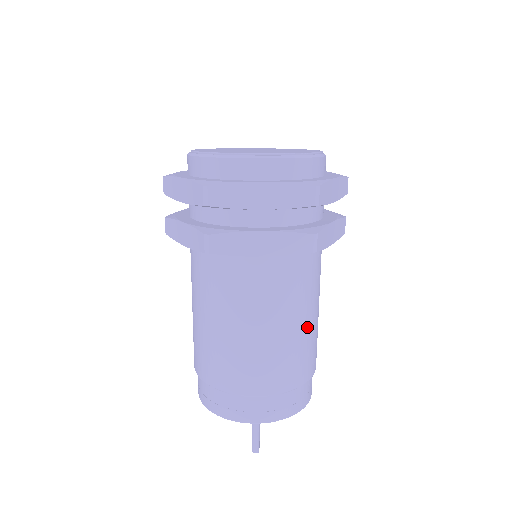
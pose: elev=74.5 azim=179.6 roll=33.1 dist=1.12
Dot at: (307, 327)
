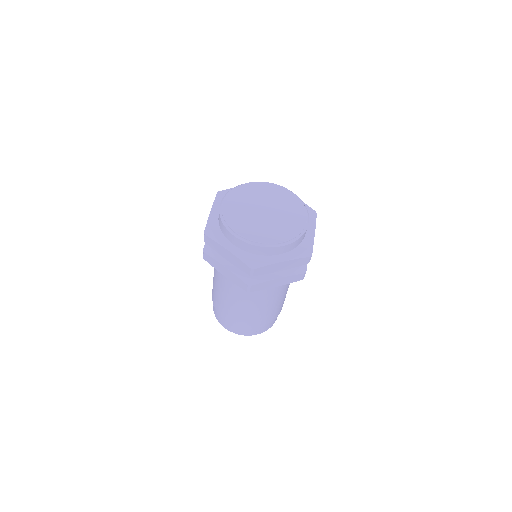
Dot at: (256, 309)
